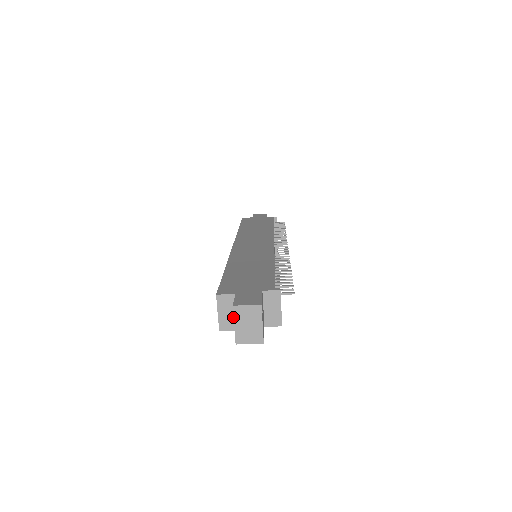
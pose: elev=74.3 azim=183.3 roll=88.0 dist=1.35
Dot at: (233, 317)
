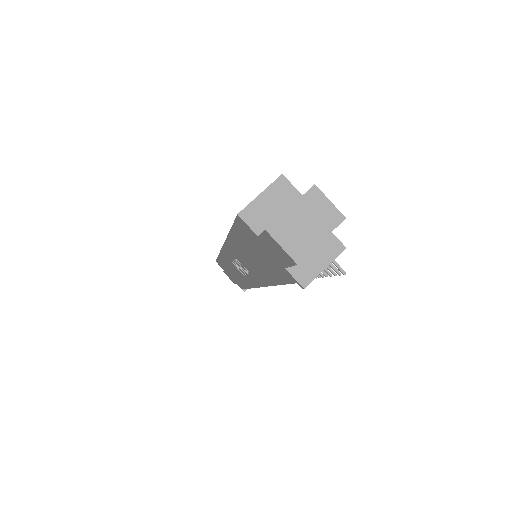
Dot at: (271, 216)
